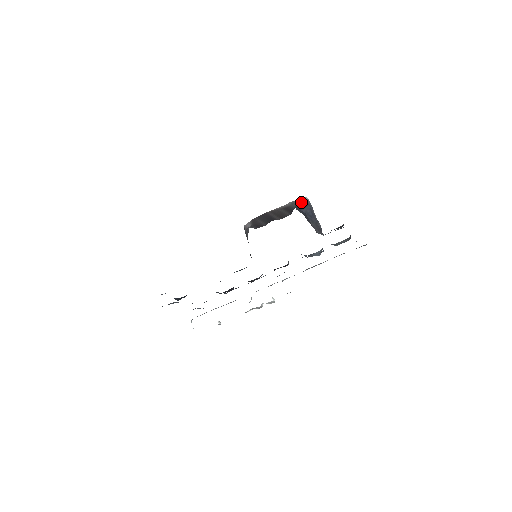
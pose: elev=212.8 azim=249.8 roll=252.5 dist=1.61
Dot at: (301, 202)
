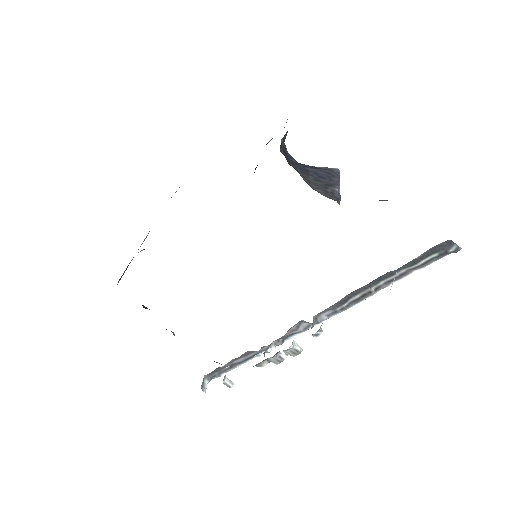
Dot at: occluded
